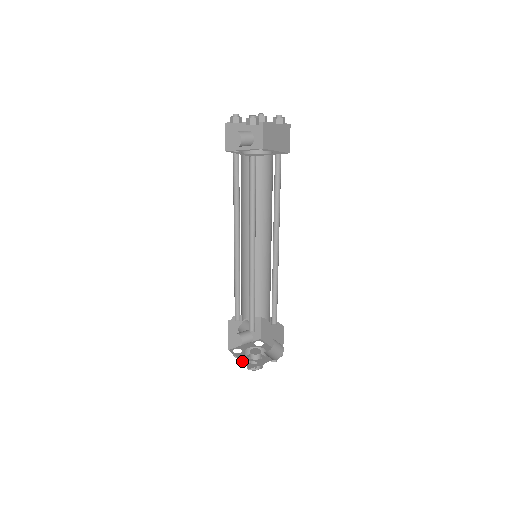
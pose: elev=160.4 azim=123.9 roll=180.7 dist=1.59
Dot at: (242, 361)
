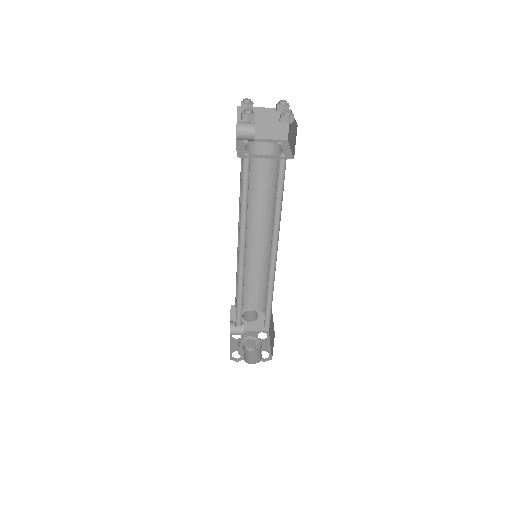
Dot at: (230, 348)
